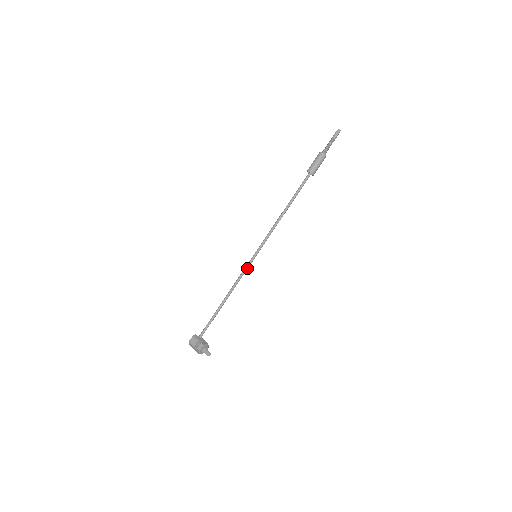
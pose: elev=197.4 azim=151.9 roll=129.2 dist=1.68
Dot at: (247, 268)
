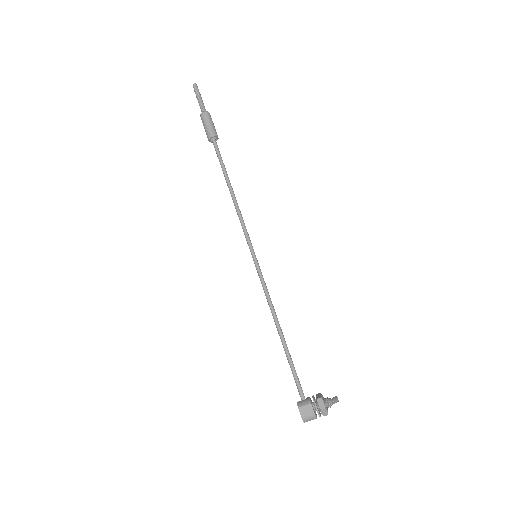
Dot at: (262, 276)
